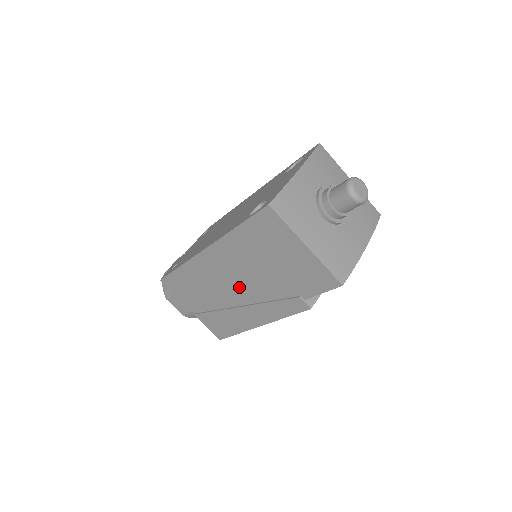
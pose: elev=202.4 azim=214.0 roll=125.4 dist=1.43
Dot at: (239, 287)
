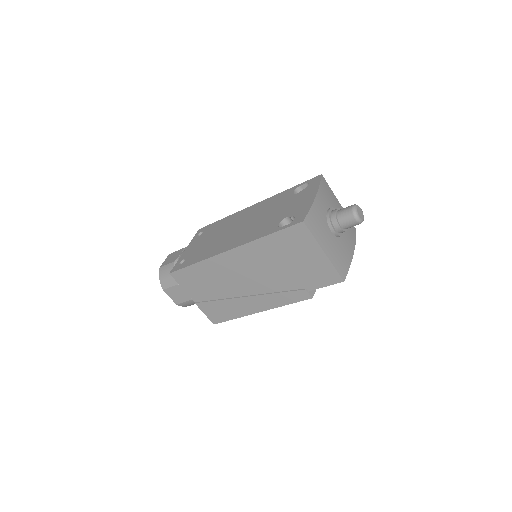
Dot at: (251, 281)
